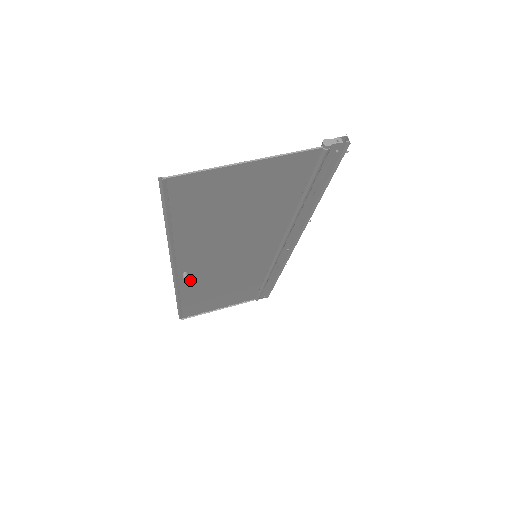
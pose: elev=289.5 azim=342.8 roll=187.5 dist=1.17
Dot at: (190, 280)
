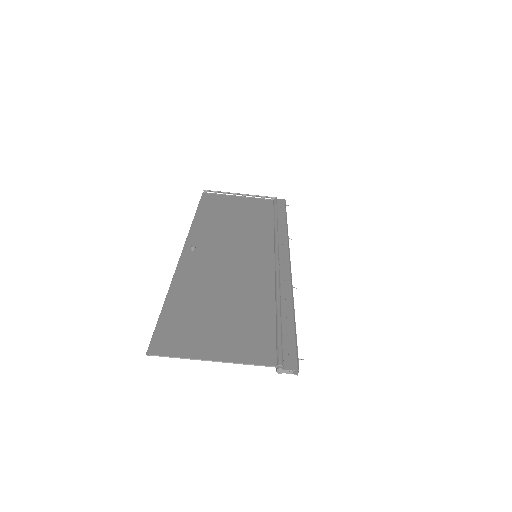
Dot at: (200, 240)
